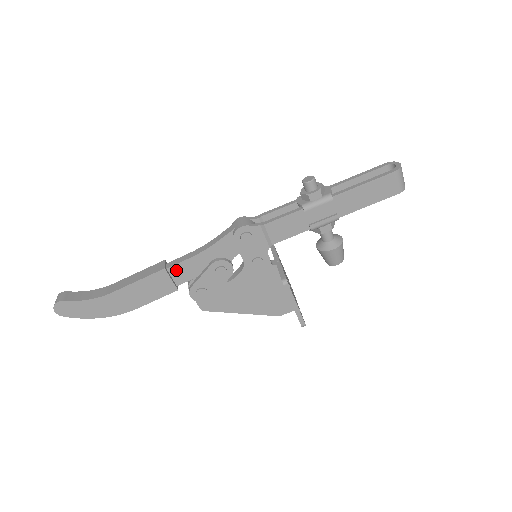
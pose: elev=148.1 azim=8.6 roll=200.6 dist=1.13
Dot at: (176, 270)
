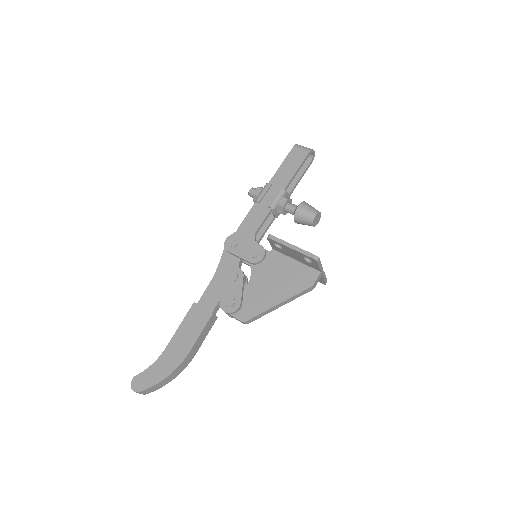
Dot at: (204, 301)
